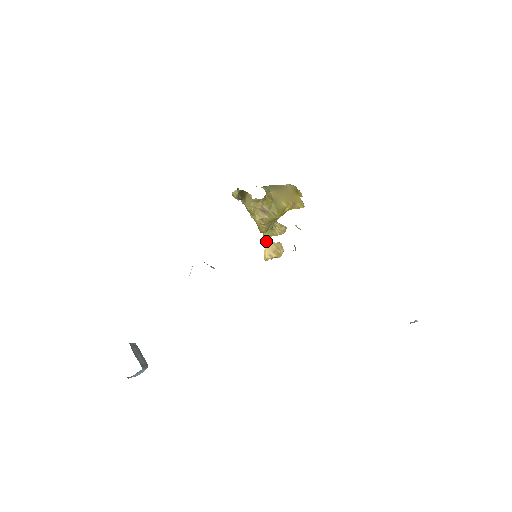
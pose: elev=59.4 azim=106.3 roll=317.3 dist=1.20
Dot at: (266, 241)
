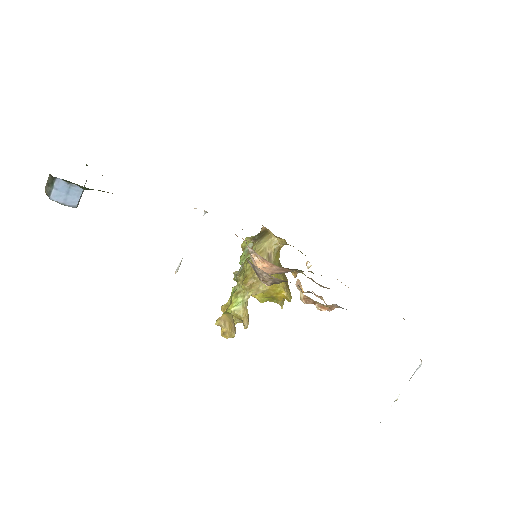
Dot at: (228, 312)
